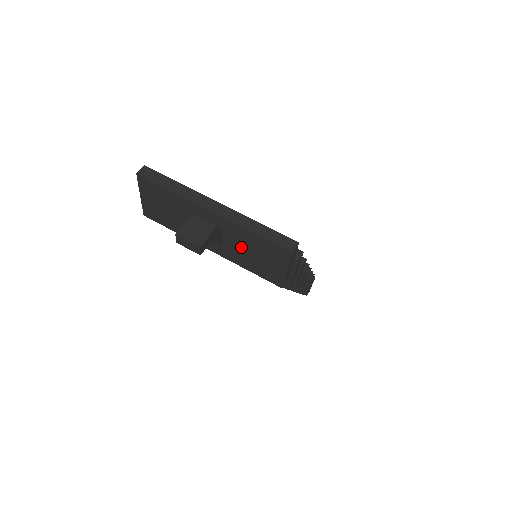
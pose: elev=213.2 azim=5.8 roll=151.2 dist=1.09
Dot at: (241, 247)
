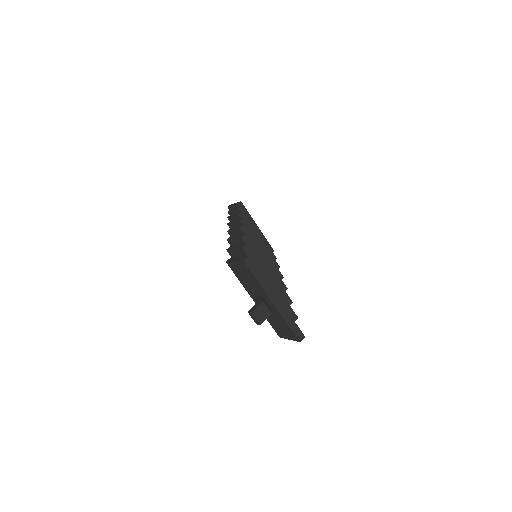
Dot at: (274, 317)
